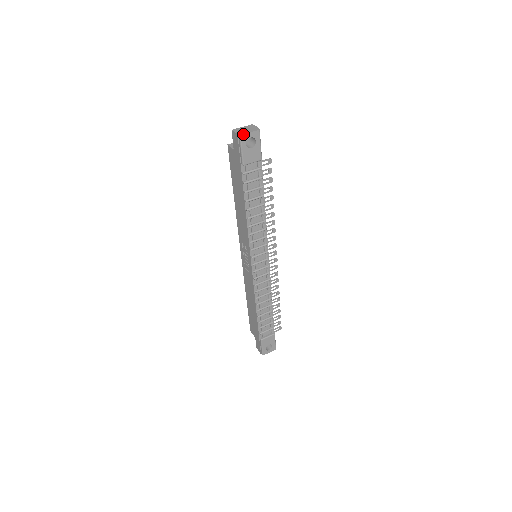
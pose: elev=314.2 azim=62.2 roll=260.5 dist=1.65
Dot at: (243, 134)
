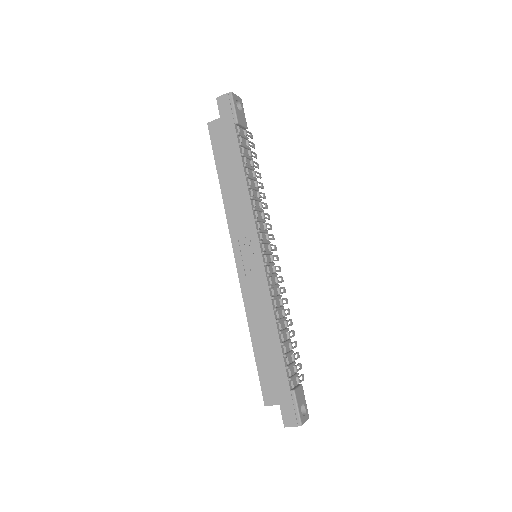
Dot at: (233, 93)
